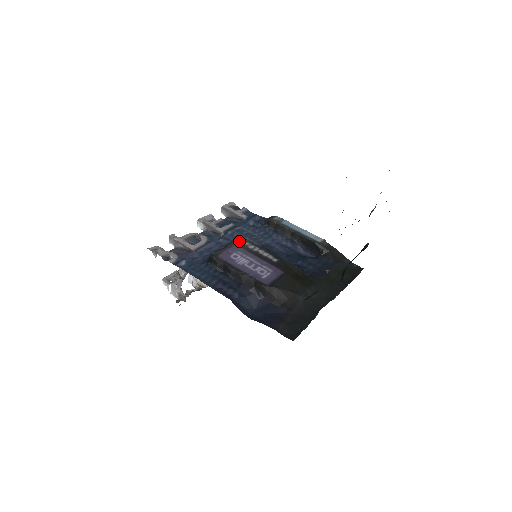
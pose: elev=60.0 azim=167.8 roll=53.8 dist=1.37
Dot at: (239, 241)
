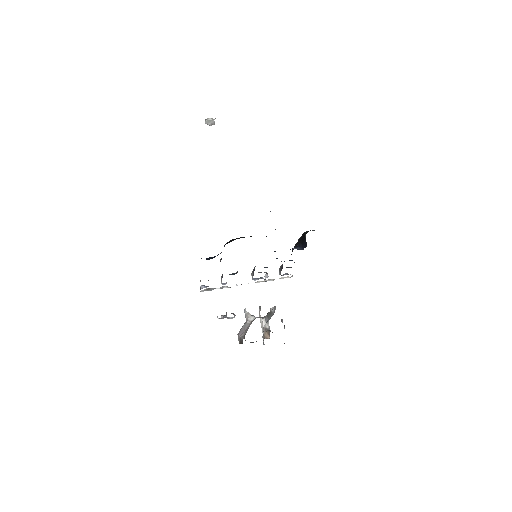
Dot at: occluded
